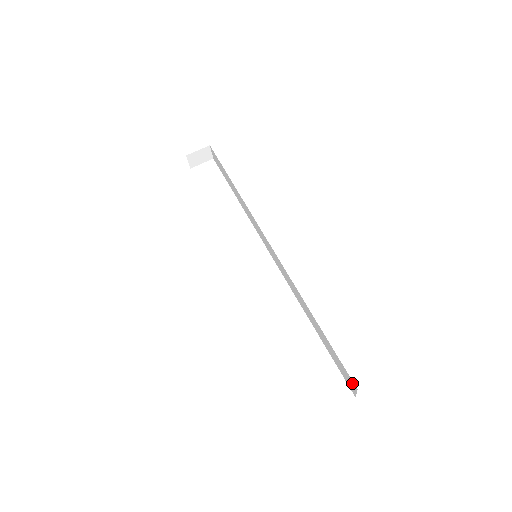
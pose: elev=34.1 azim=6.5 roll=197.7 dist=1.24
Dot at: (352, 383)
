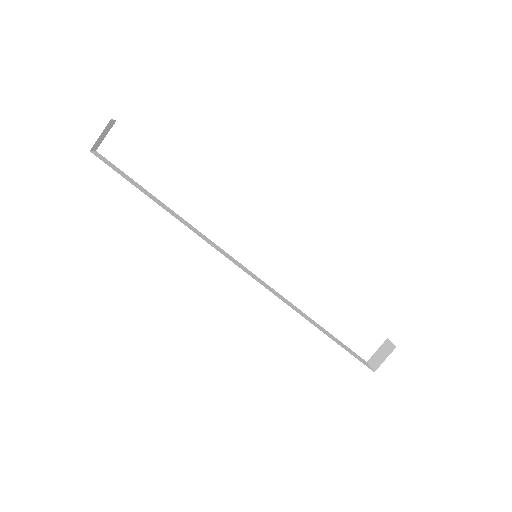
Dot at: occluded
